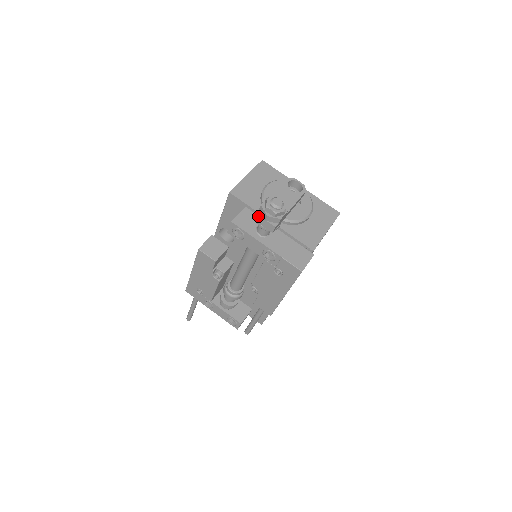
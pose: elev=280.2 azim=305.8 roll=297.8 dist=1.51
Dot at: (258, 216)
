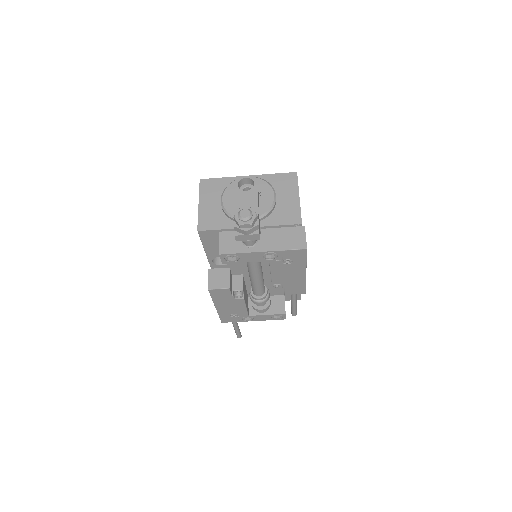
Dot at: (238, 236)
